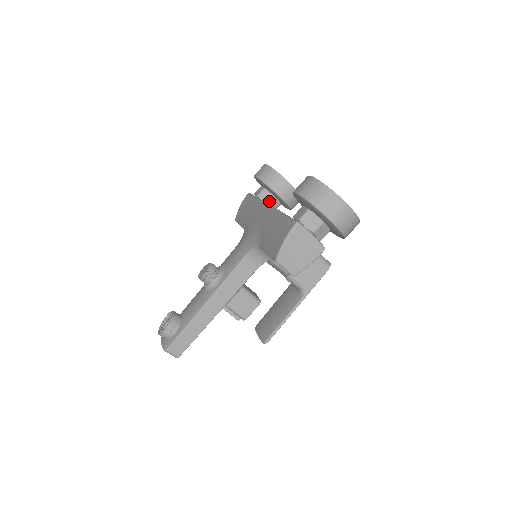
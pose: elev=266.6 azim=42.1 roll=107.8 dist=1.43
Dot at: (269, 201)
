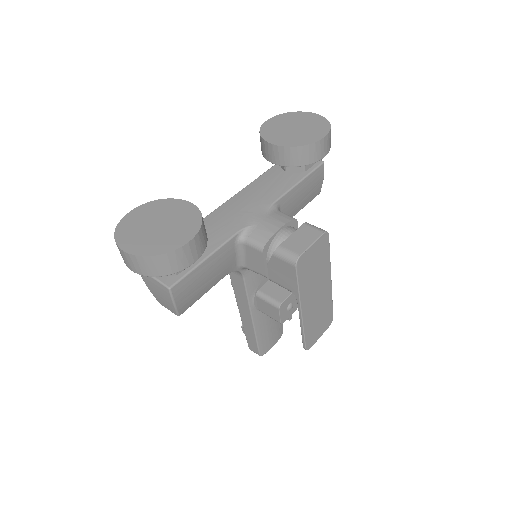
Dot at: (284, 167)
